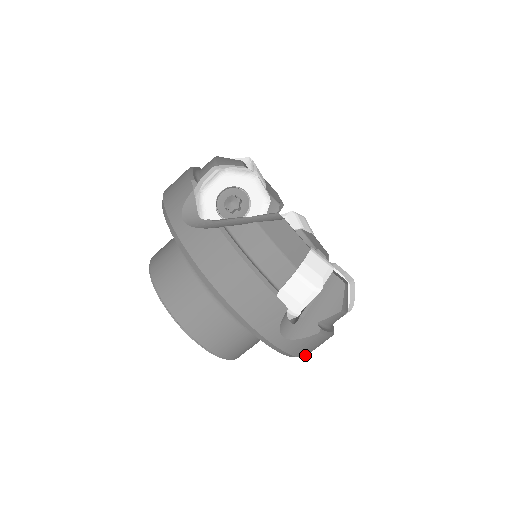
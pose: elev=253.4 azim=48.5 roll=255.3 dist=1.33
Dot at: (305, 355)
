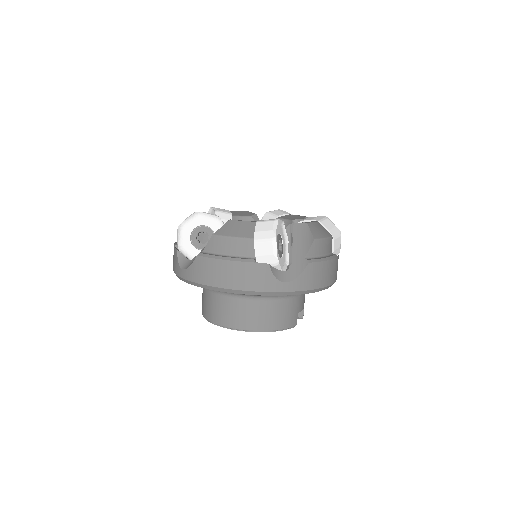
Dot at: (324, 285)
